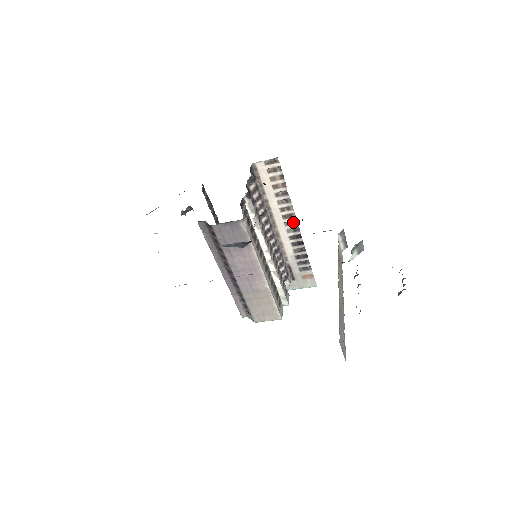
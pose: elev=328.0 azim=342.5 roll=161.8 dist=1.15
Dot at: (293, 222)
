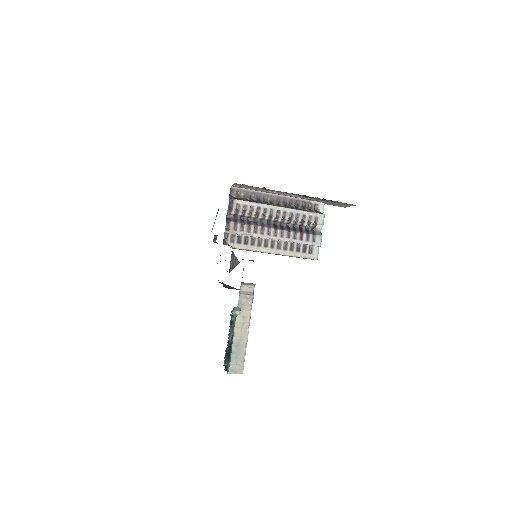
Dot at: (291, 193)
